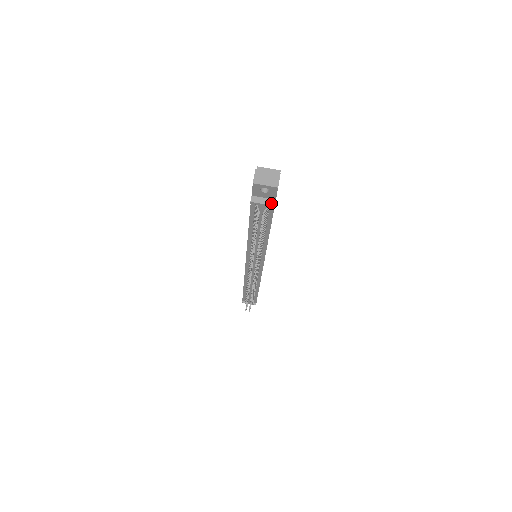
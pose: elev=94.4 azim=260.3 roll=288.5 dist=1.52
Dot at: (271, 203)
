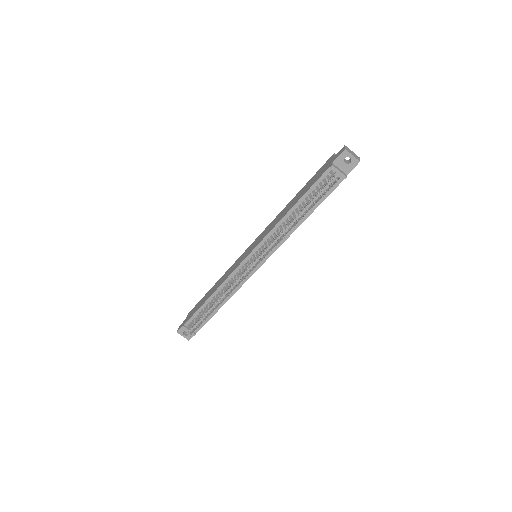
Dot at: (345, 174)
